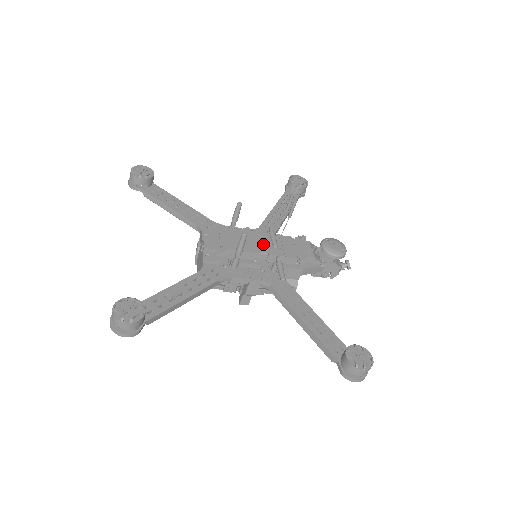
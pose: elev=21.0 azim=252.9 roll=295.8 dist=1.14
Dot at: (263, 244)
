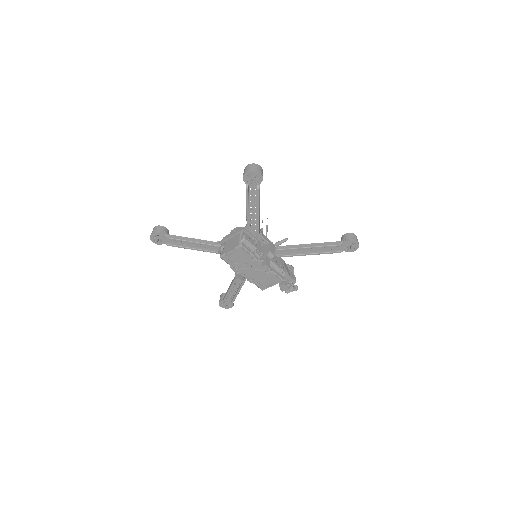
Dot at: occluded
